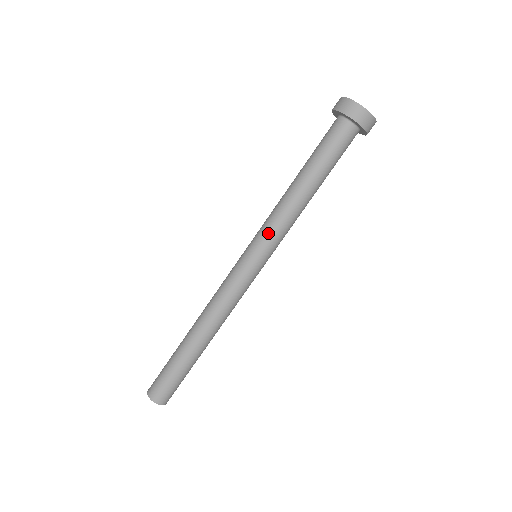
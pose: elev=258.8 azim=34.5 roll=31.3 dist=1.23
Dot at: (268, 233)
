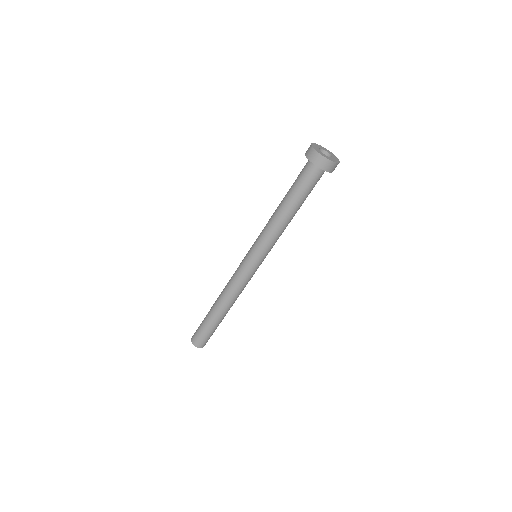
Dot at: (270, 248)
